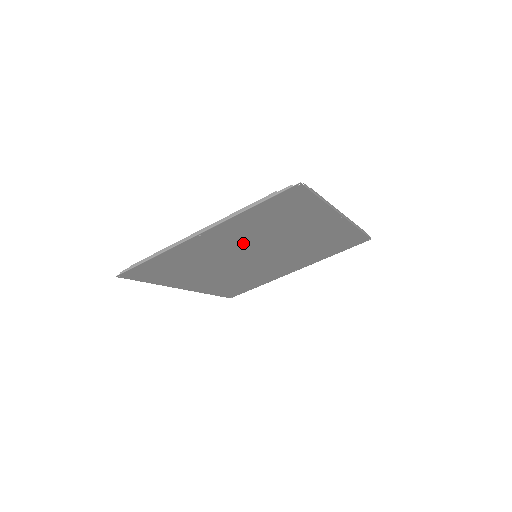
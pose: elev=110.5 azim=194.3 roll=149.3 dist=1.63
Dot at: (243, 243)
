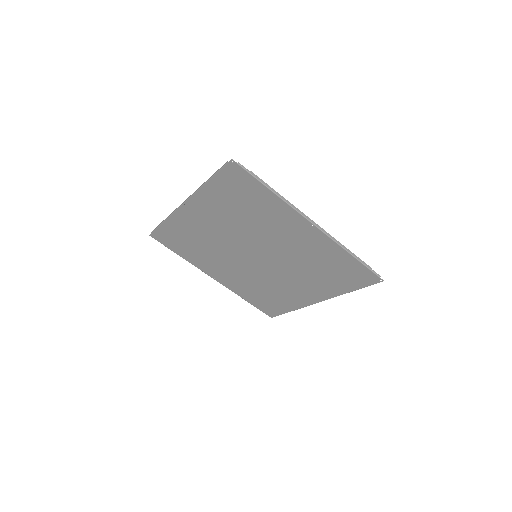
Dot at: (231, 230)
